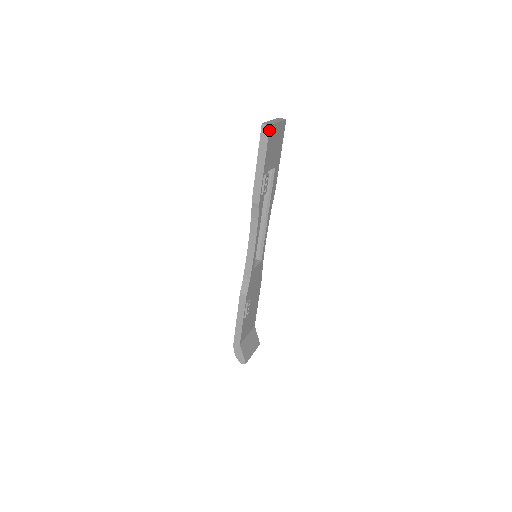
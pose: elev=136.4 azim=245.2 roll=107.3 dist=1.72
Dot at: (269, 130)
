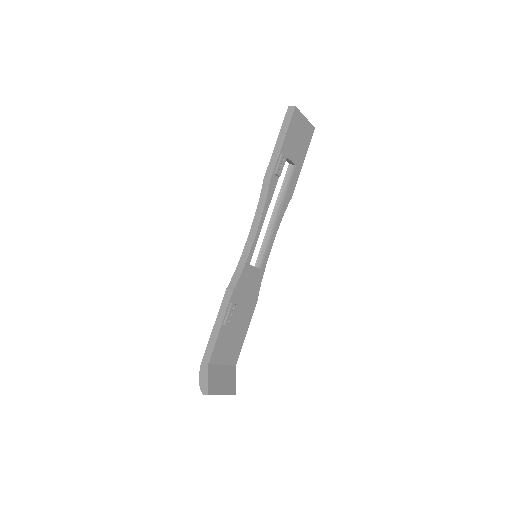
Dot at: (294, 111)
